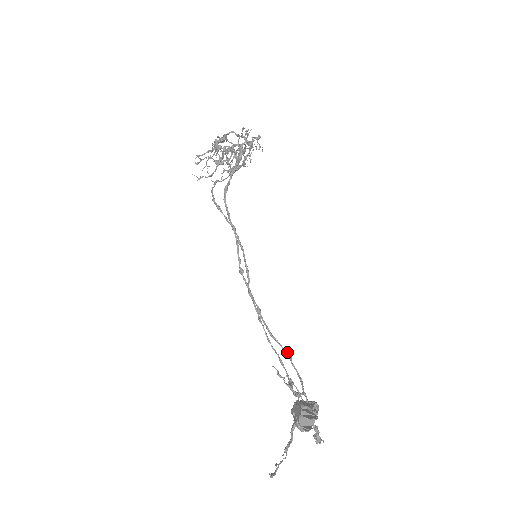
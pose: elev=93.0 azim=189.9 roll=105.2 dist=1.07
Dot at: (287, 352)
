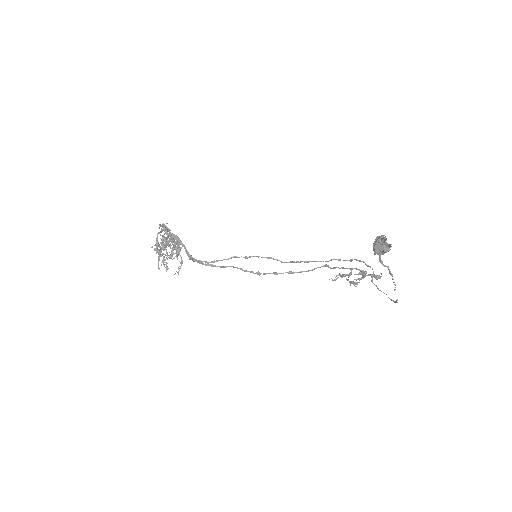
Dot at: (325, 265)
